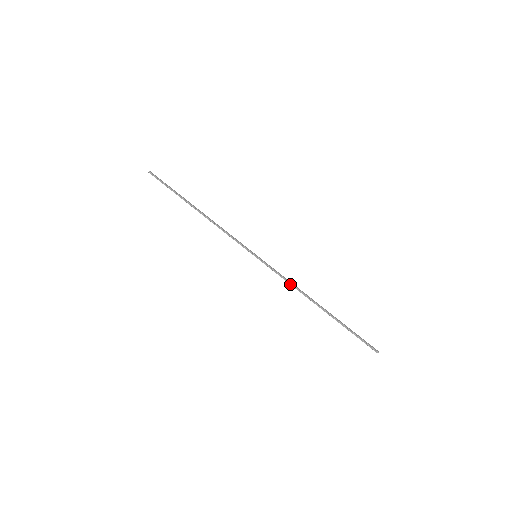
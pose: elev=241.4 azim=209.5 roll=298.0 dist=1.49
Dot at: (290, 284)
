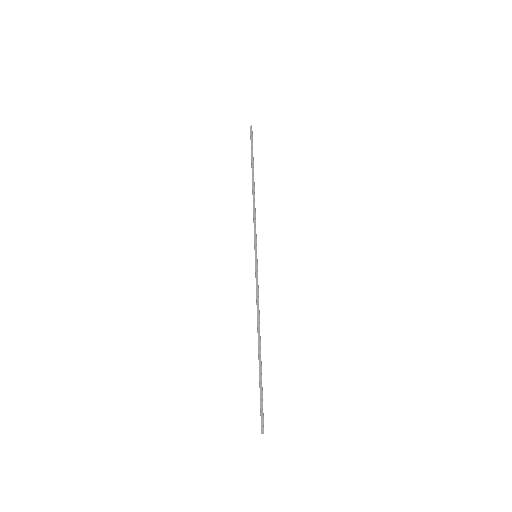
Dot at: (257, 303)
